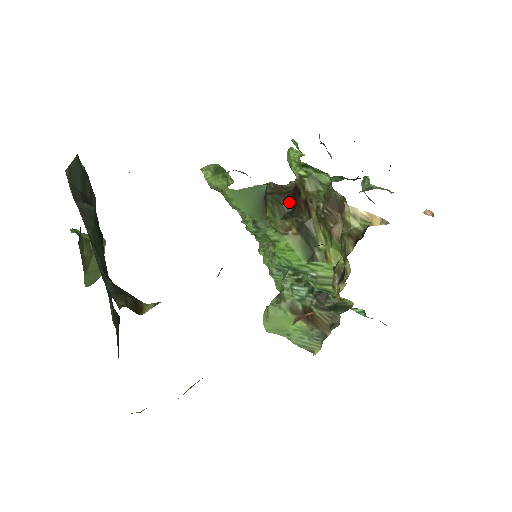
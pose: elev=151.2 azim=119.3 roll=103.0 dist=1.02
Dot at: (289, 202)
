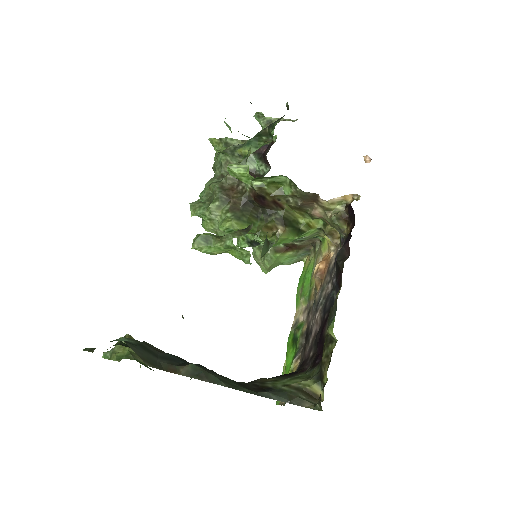
Dot at: (255, 205)
